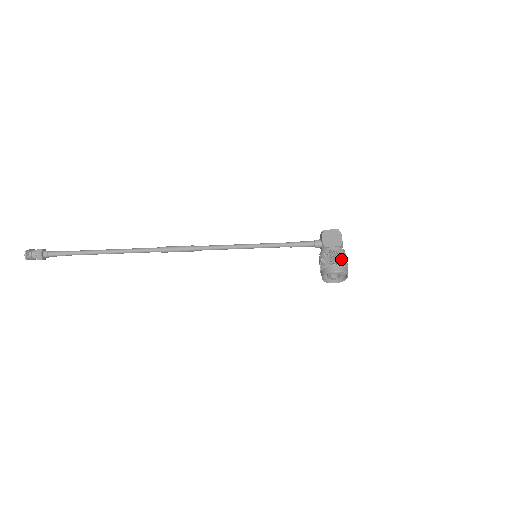
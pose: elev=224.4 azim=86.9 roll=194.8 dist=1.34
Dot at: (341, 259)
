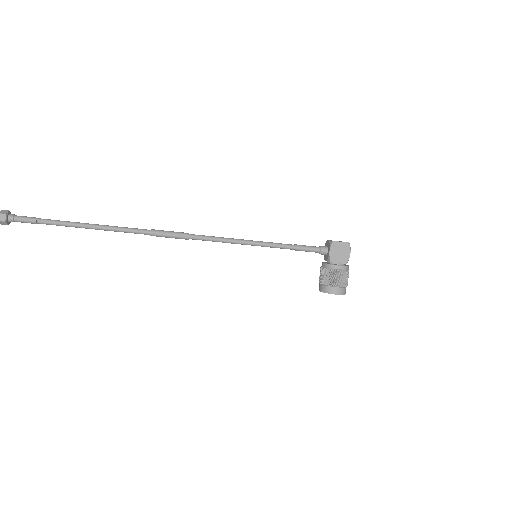
Dot at: (344, 281)
